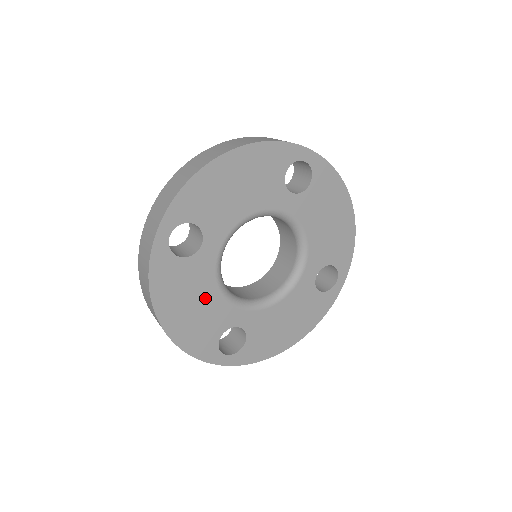
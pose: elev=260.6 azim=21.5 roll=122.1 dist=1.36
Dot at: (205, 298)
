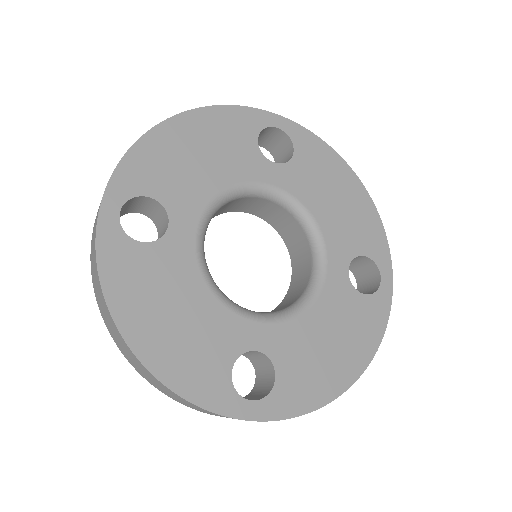
Dot at: (191, 303)
